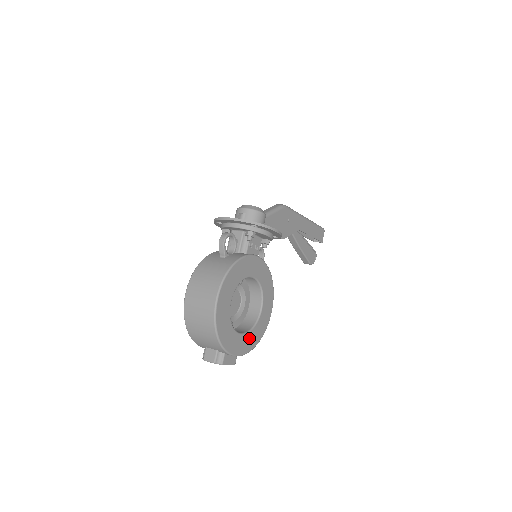
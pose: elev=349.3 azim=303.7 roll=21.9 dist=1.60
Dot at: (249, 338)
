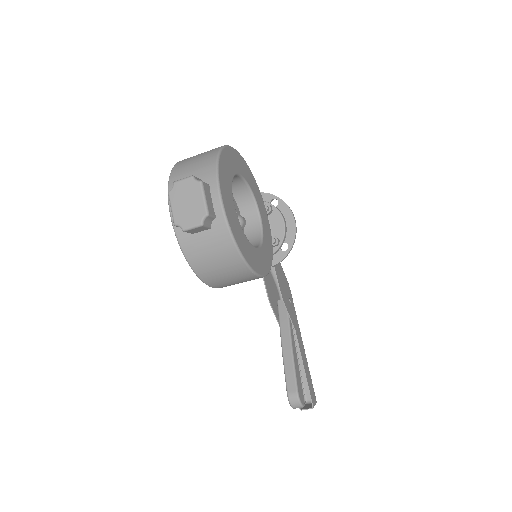
Dot at: (237, 225)
